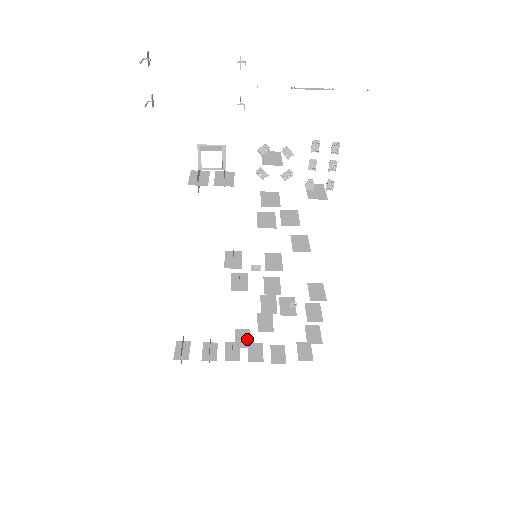
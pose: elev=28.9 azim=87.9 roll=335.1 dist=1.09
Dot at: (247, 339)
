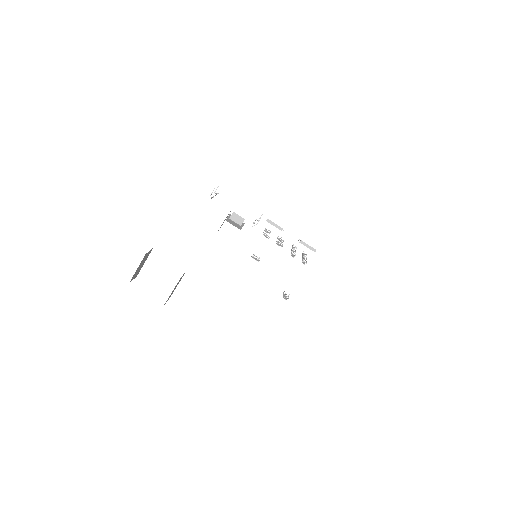
Dot at: occluded
